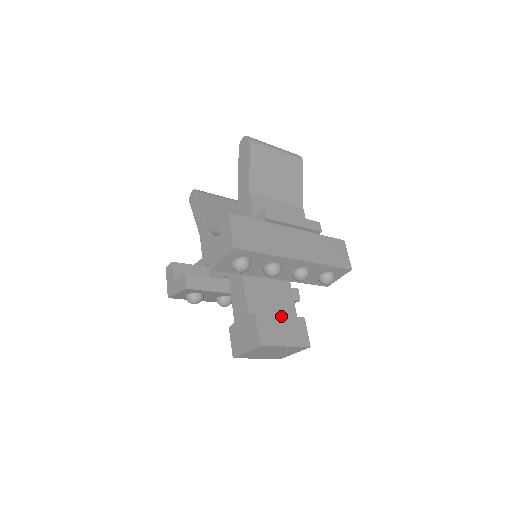
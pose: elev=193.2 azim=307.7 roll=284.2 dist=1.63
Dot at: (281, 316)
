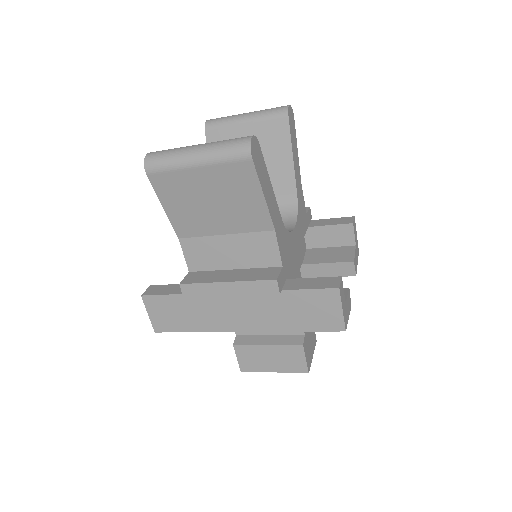
Dot at: (267, 345)
